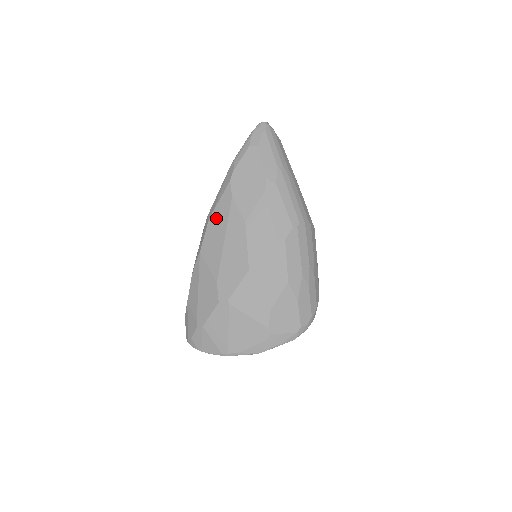
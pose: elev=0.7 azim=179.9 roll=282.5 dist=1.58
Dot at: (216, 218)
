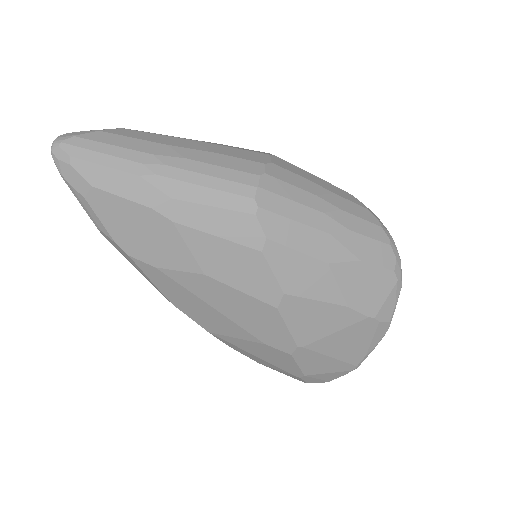
Dot at: (174, 297)
